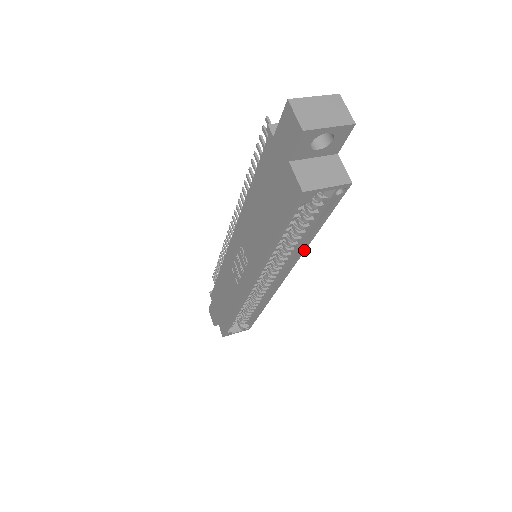
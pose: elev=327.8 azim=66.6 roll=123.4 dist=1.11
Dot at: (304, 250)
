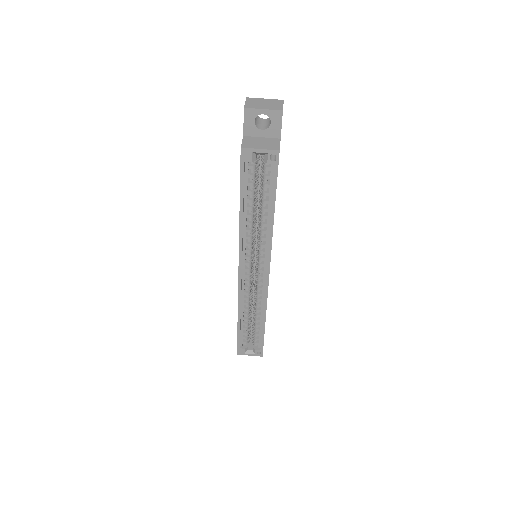
Dot at: (272, 231)
